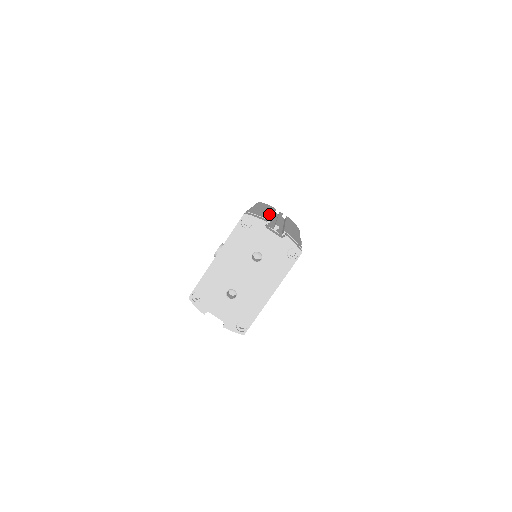
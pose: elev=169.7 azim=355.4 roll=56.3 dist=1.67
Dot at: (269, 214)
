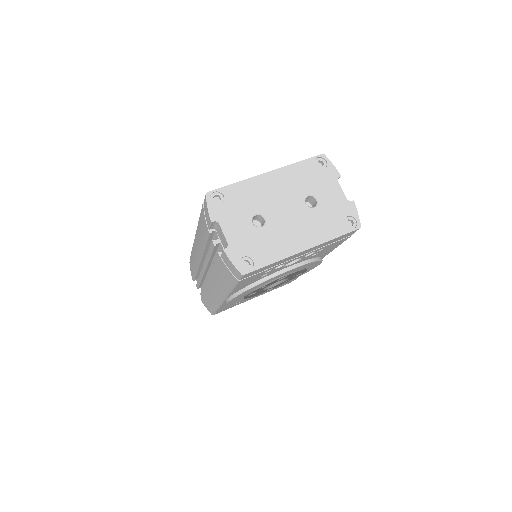
Dot at: occluded
